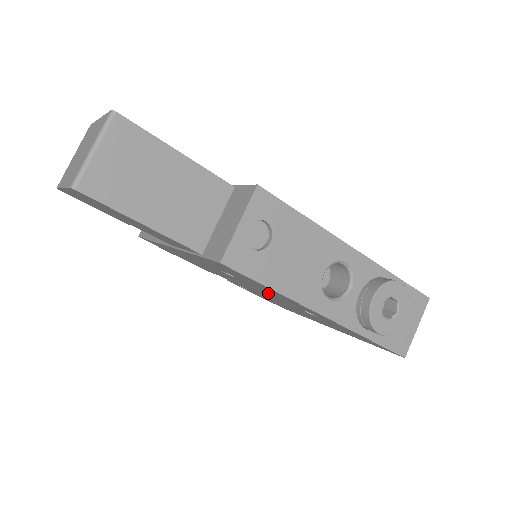
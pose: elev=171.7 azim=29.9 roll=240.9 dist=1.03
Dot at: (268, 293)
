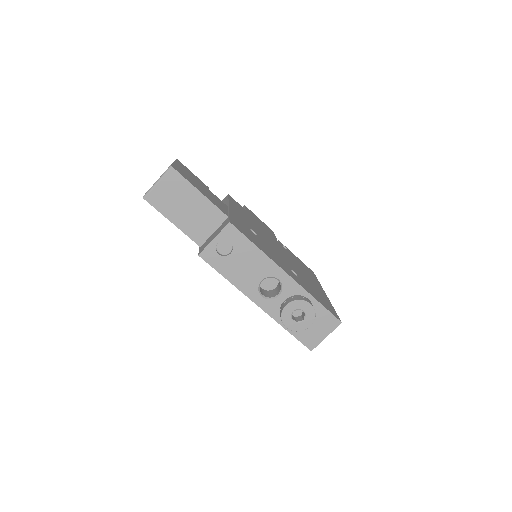
Dot at: occluded
